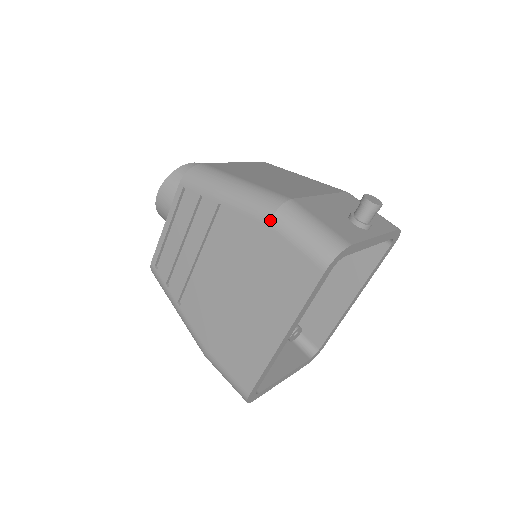
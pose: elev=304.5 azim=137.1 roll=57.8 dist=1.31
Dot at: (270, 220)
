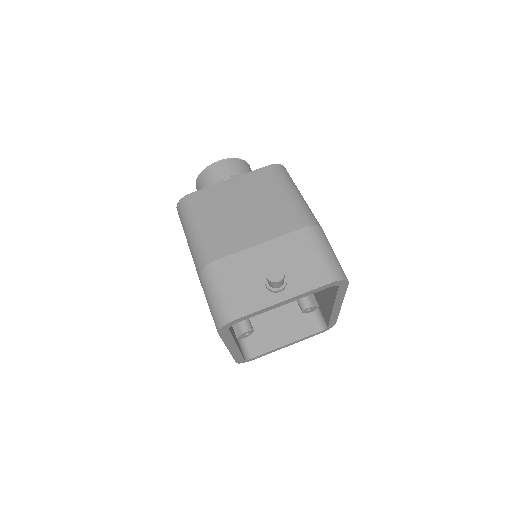
Dot at: (198, 276)
